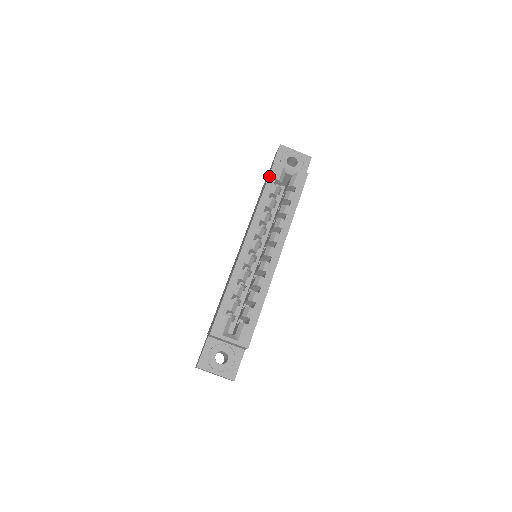
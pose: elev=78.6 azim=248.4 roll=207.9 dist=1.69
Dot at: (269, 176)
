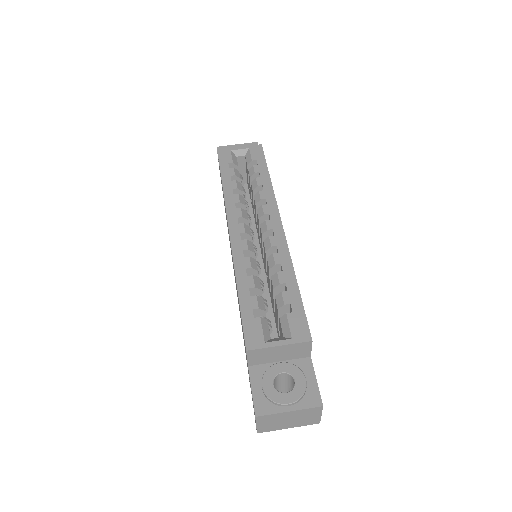
Dot at: (219, 164)
